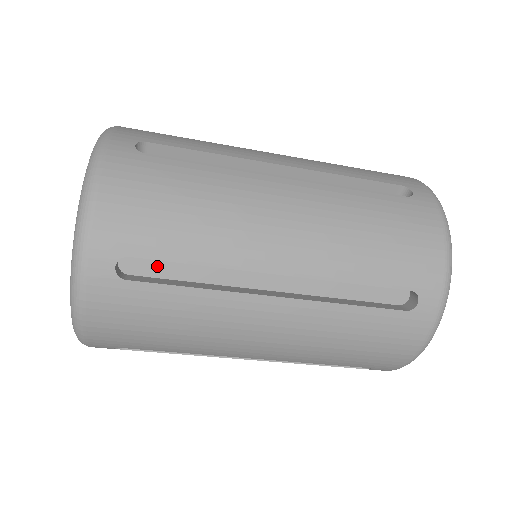
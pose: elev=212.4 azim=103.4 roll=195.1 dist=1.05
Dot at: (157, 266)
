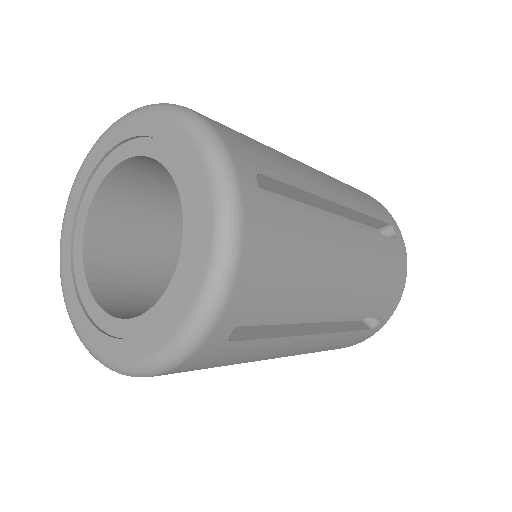
Dot at: occluded
